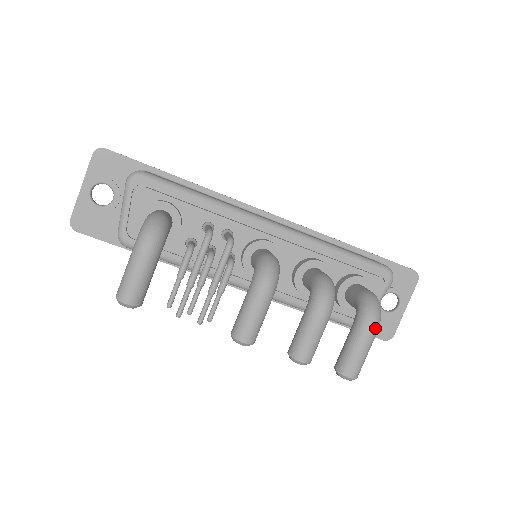
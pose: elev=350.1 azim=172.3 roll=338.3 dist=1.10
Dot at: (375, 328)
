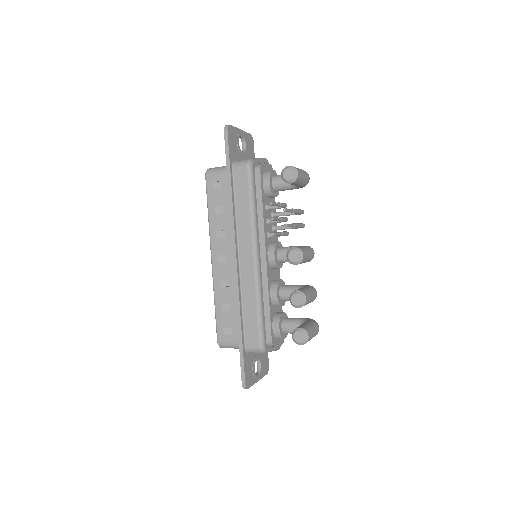
Dot at: occluded
